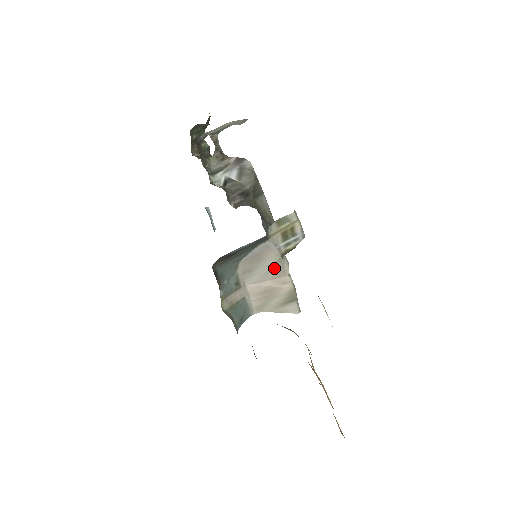
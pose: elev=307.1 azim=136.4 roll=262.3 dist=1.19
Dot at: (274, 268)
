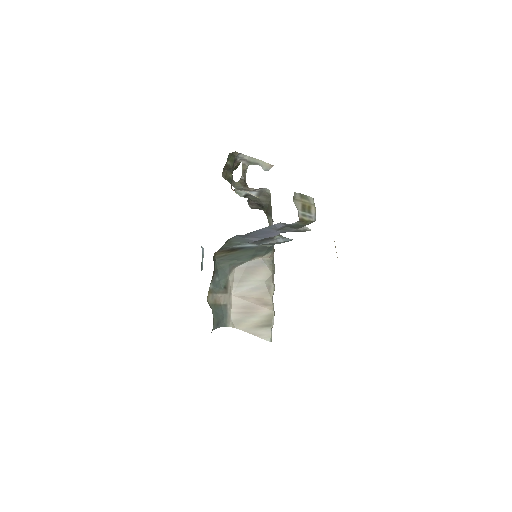
Dot at: (262, 286)
